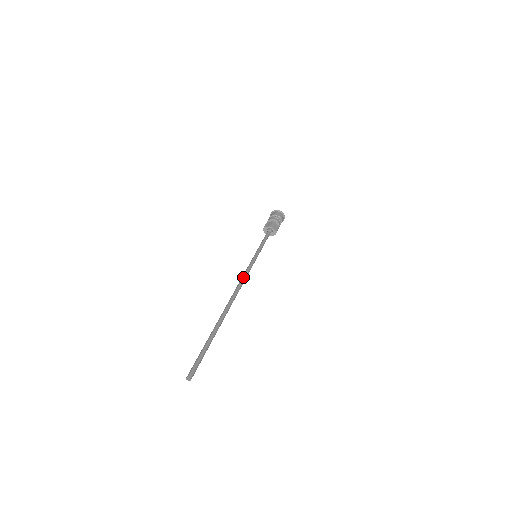
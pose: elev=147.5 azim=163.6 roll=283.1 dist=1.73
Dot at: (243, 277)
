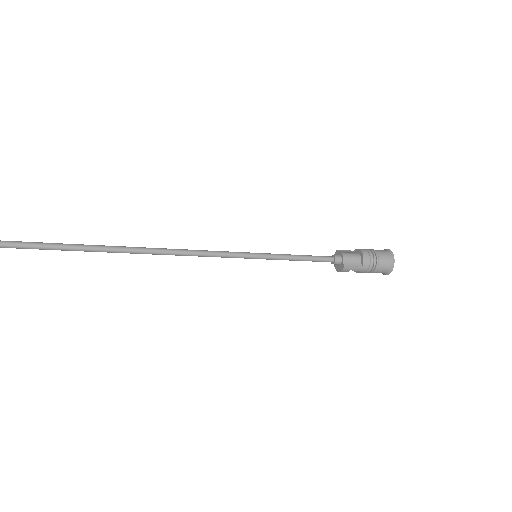
Dot at: (186, 249)
